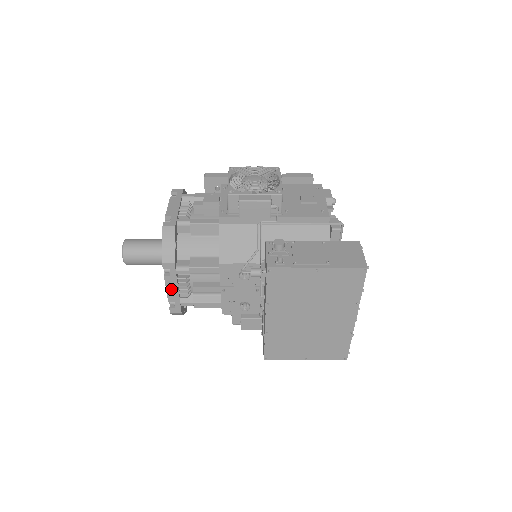
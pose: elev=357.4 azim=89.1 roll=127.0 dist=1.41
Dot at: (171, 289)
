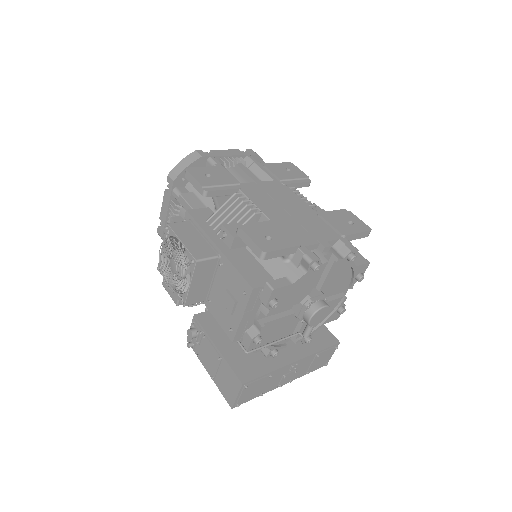
Dot at: occluded
